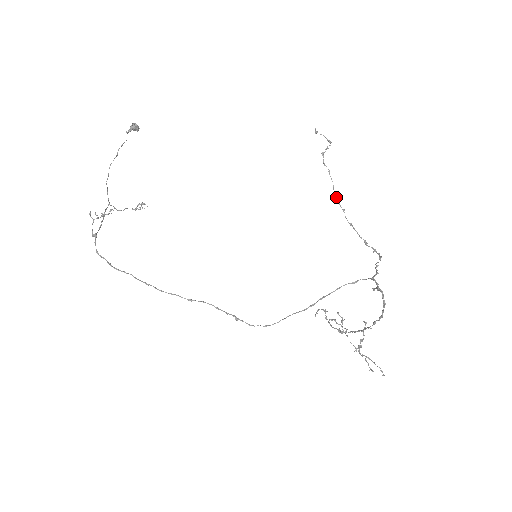
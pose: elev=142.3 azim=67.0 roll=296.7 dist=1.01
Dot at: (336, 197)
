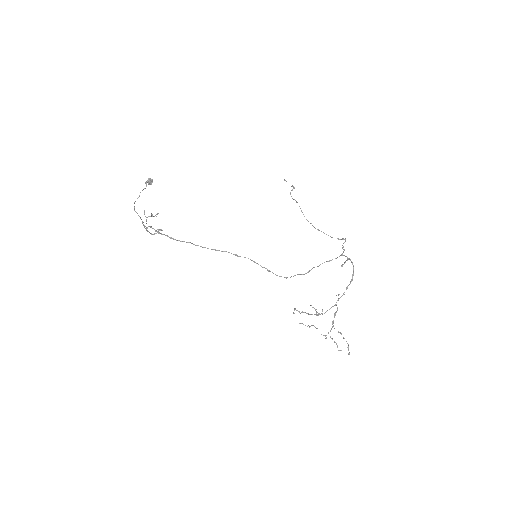
Dot at: (304, 216)
